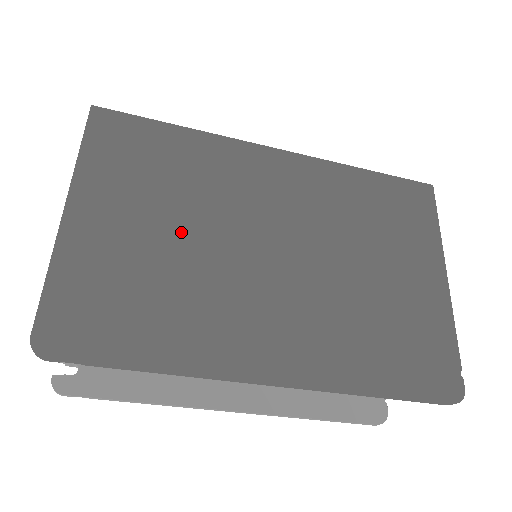
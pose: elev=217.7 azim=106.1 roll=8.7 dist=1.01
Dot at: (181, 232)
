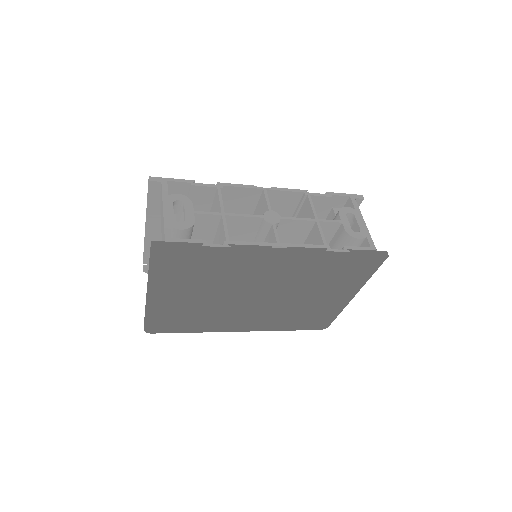
Dot at: (208, 297)
